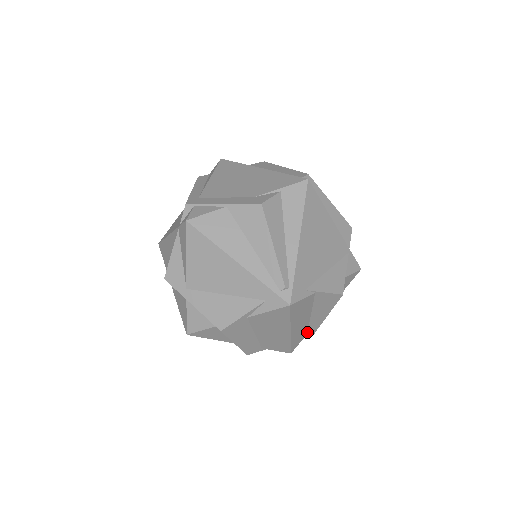
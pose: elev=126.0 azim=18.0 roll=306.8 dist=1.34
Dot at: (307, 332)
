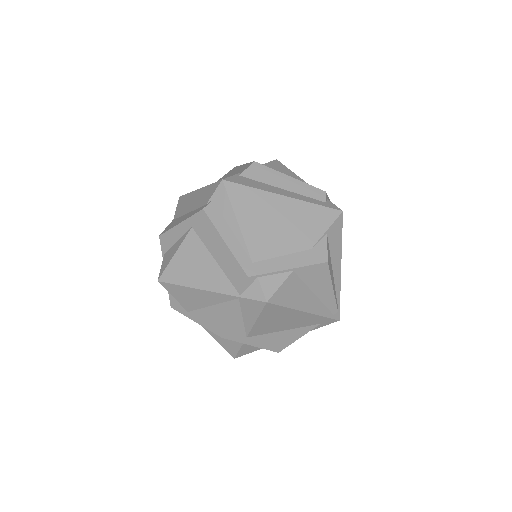
Dot at: occluded
